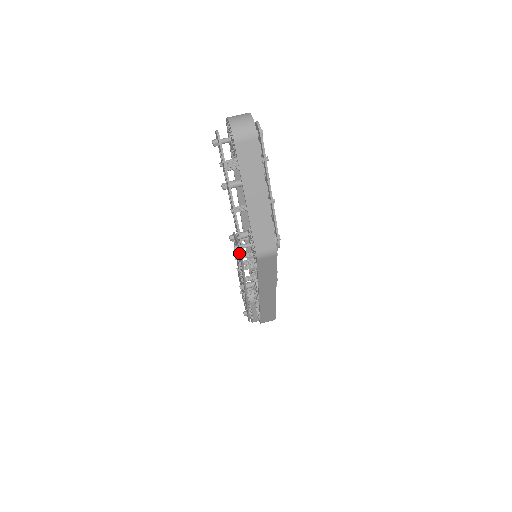
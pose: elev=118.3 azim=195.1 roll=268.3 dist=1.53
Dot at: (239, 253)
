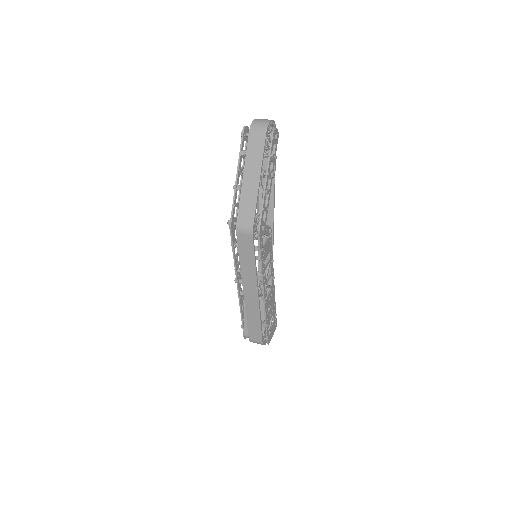
Dot at: occluded
